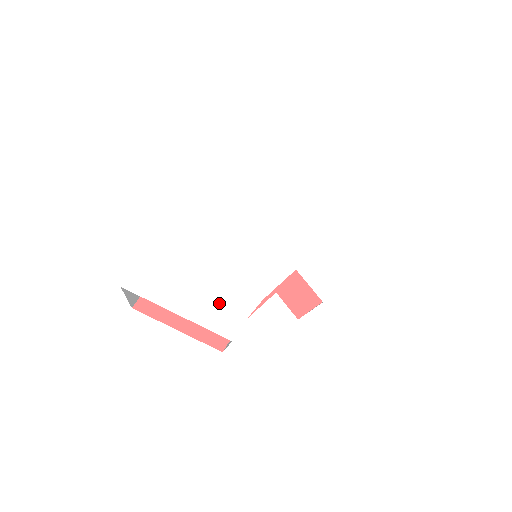
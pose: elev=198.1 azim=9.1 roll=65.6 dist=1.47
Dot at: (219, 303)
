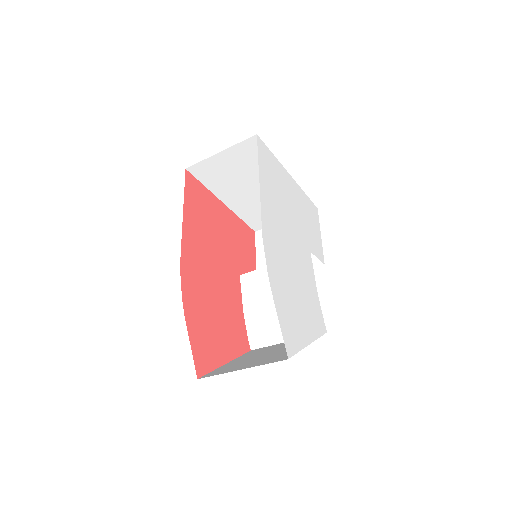
Dot at: (312, 313)
